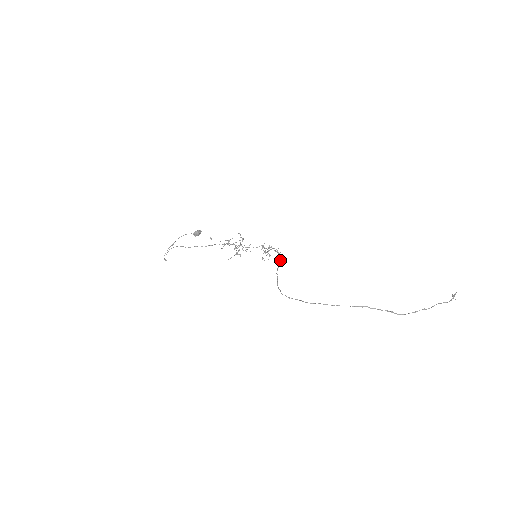
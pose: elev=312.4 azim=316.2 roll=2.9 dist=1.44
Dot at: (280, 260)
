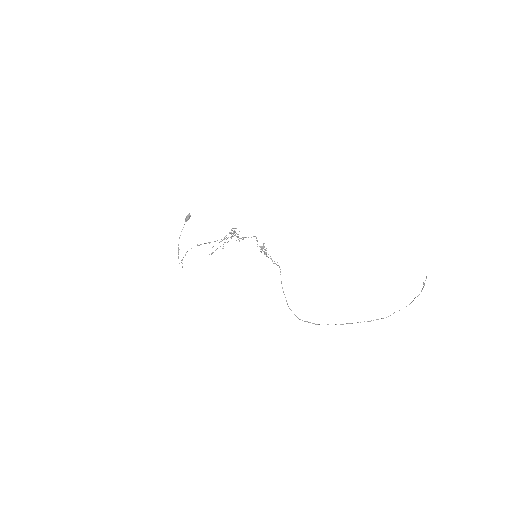
Dot at: occluded
